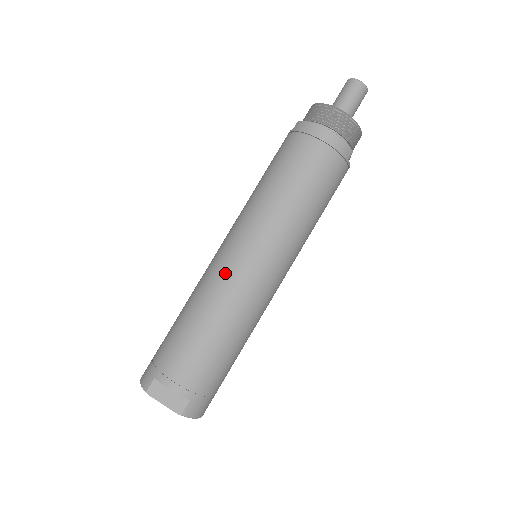
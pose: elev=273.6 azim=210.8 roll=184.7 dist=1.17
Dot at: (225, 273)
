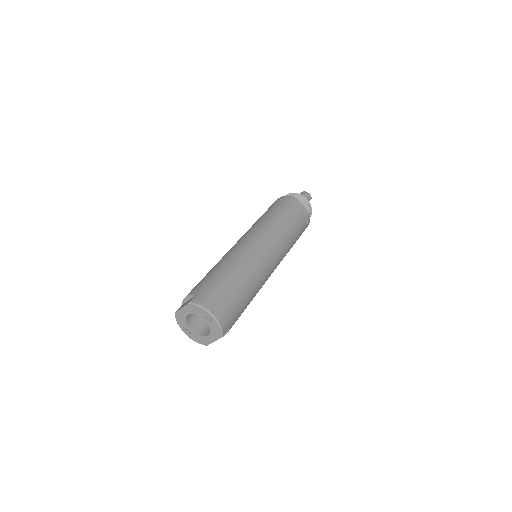
Dot at: occluded
